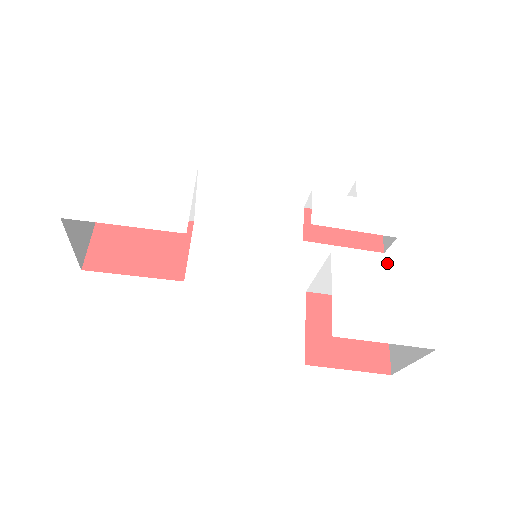
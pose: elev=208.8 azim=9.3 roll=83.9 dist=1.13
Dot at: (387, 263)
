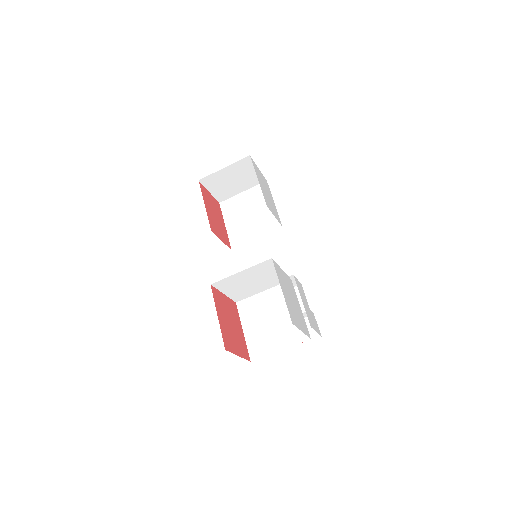
Dot at: (302, 313)
